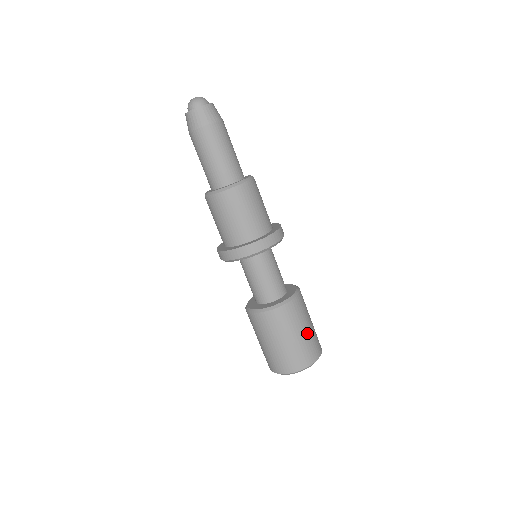
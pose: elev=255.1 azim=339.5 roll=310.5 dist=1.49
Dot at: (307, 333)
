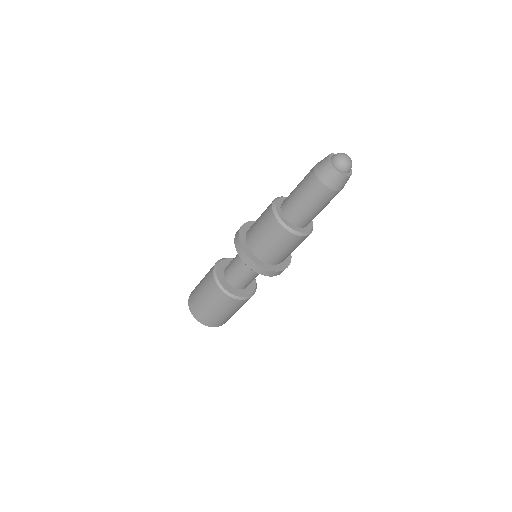
Dot at: (228, 315)
